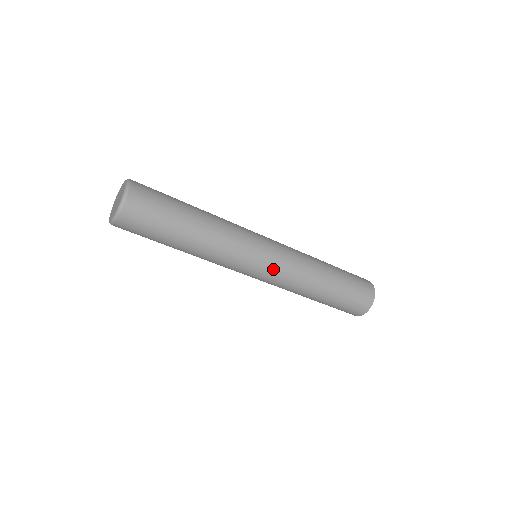
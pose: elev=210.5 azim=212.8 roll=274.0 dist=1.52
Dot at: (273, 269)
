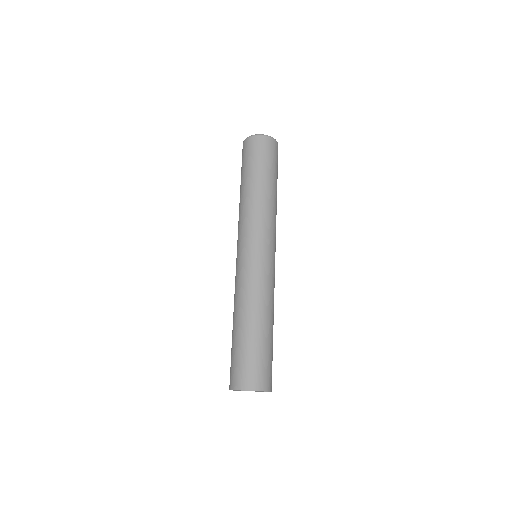
Dot at: (268, 263)
